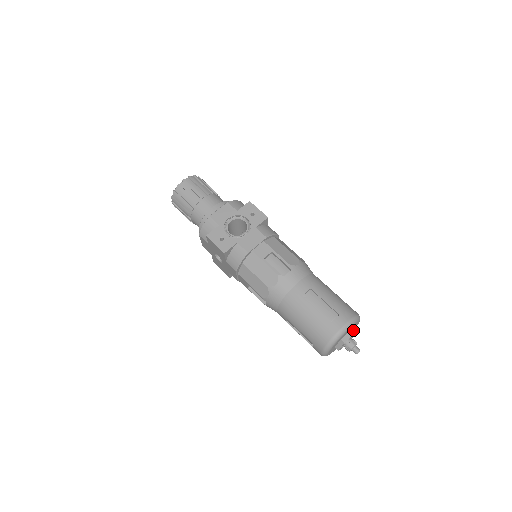
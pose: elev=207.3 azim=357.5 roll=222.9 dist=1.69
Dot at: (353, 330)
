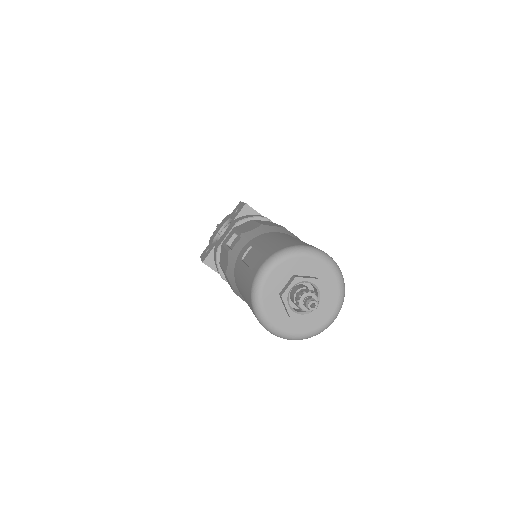
Dot at: (334, 282)
